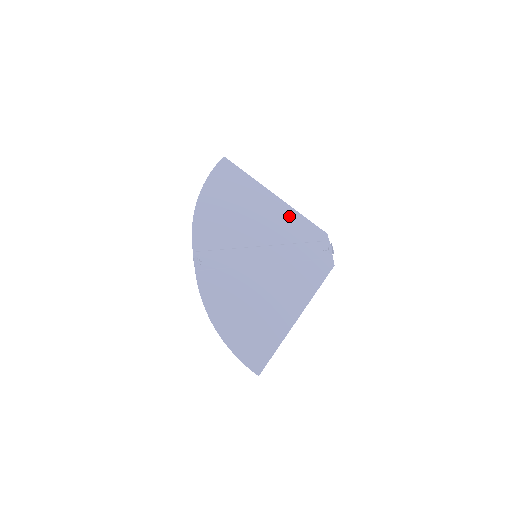
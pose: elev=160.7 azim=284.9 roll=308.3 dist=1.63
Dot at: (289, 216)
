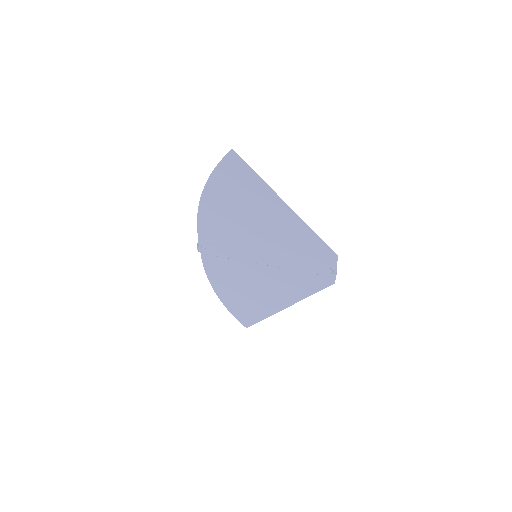
Dot at: (298, 230)
